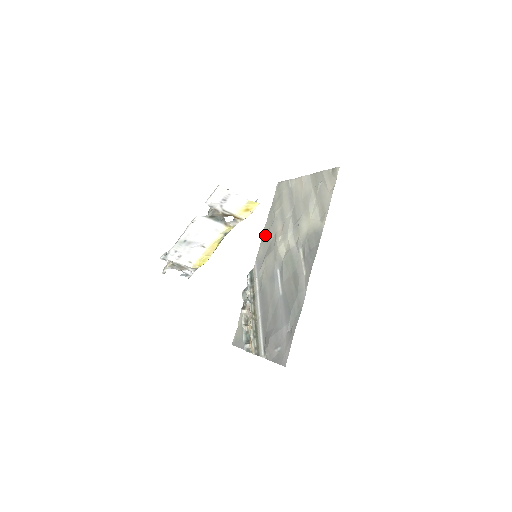
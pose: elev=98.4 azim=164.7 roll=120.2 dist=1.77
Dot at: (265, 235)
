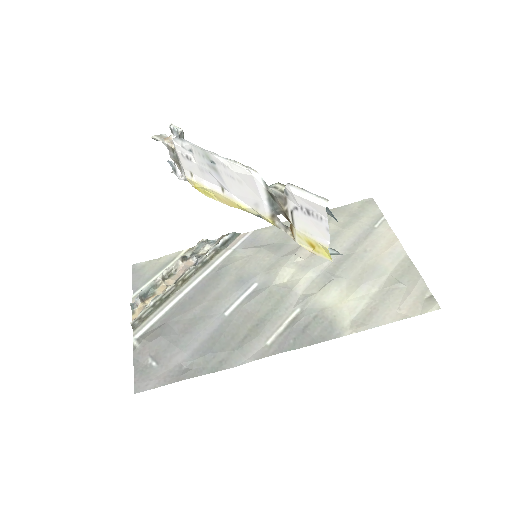
Dot at: occluded
